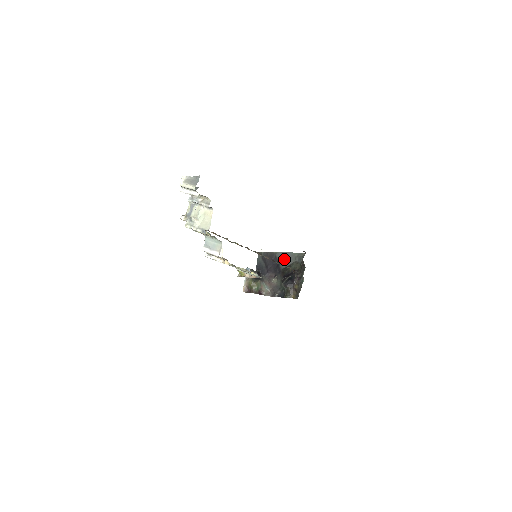
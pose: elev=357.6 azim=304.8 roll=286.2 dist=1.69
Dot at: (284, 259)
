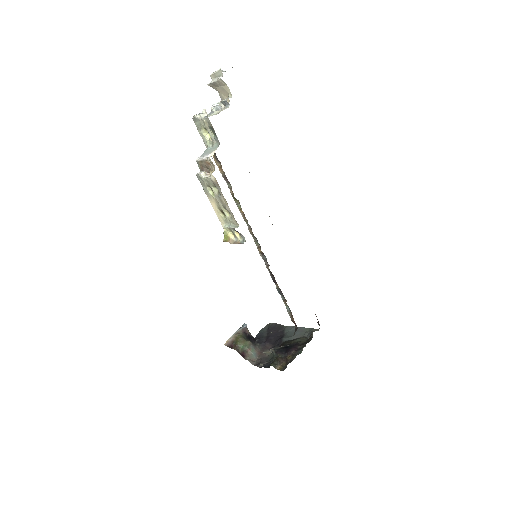
Dot at: (292, 332)
